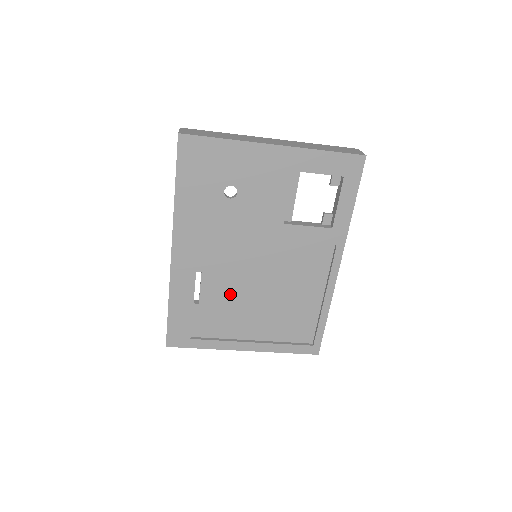
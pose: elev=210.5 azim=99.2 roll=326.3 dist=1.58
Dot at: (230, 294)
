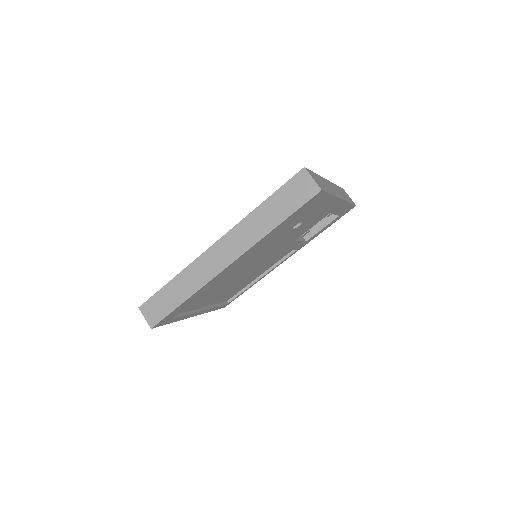
Dot at: (223, 283)
